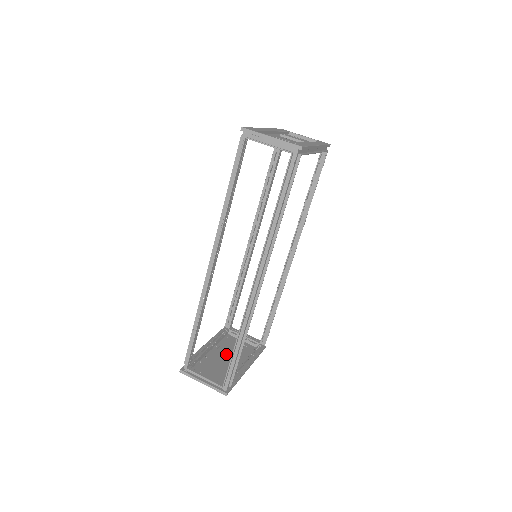
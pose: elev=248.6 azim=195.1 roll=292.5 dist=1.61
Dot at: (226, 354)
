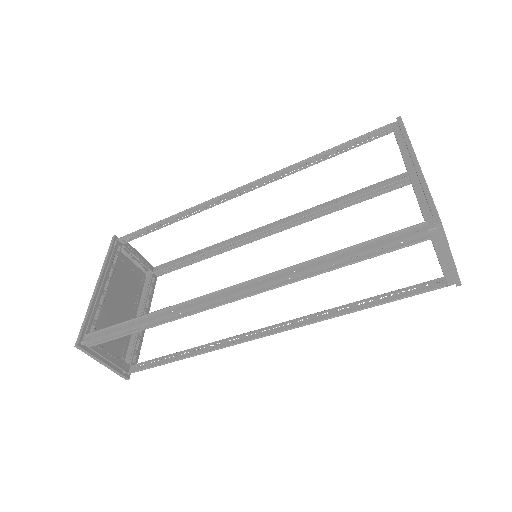
Dot at: (119, 293)
